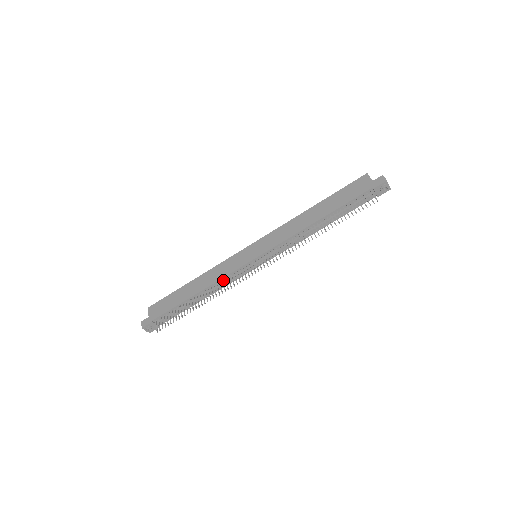
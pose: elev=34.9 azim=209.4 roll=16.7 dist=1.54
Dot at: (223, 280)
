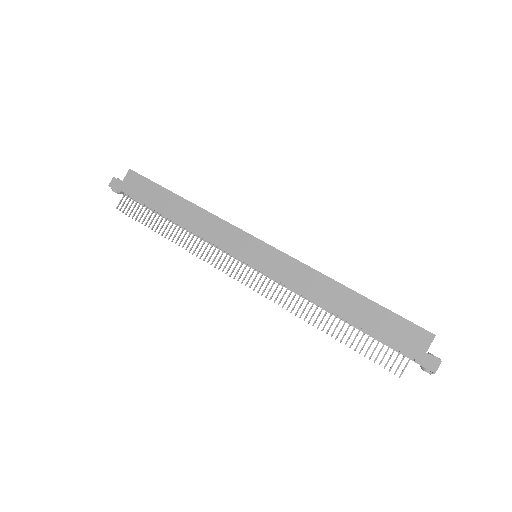
Dot at: (207, 239)
